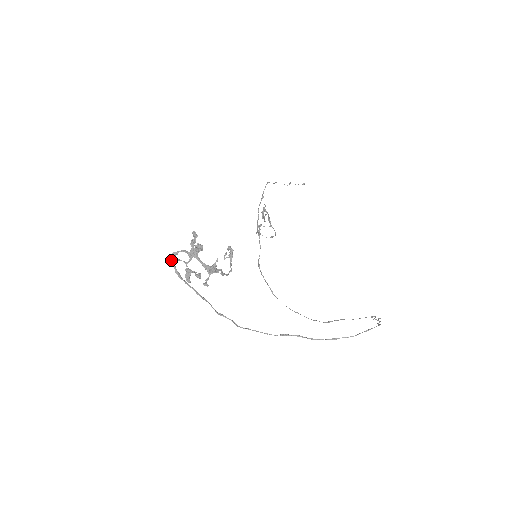
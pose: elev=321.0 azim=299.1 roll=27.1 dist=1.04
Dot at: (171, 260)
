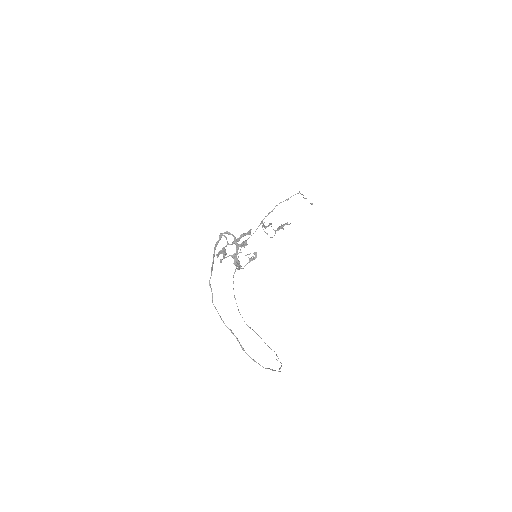
Dot at: (222, 234)
